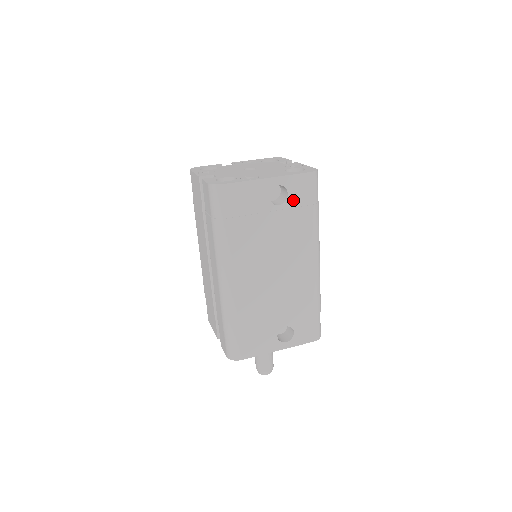
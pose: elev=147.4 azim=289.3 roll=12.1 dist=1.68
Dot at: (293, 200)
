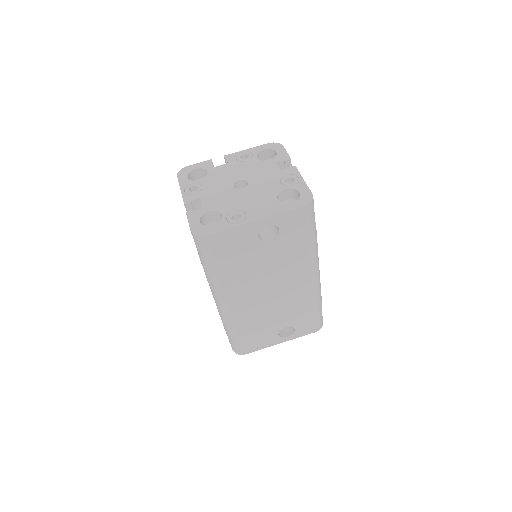
Dot at: (286, 234)
